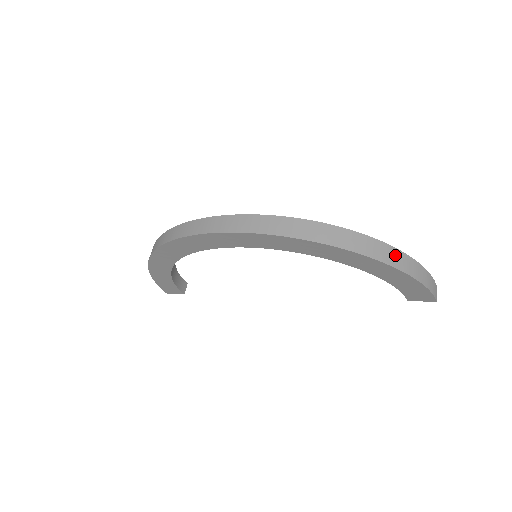
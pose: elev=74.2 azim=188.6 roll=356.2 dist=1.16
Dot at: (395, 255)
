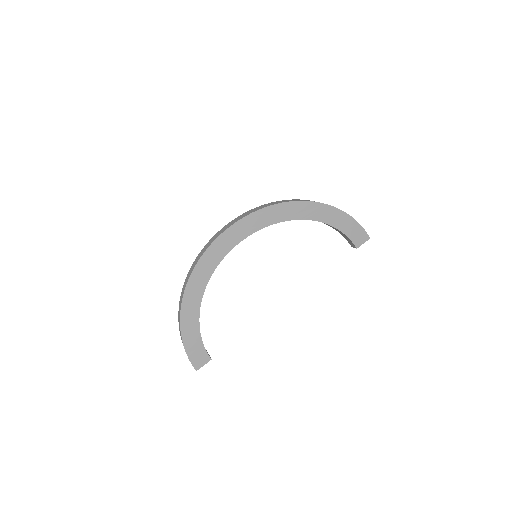
Dot at: occluded
